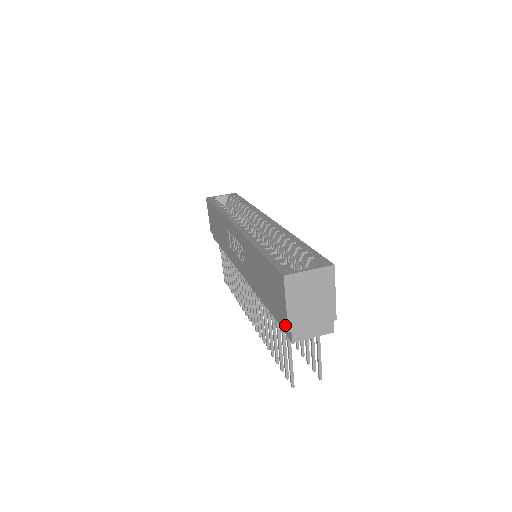
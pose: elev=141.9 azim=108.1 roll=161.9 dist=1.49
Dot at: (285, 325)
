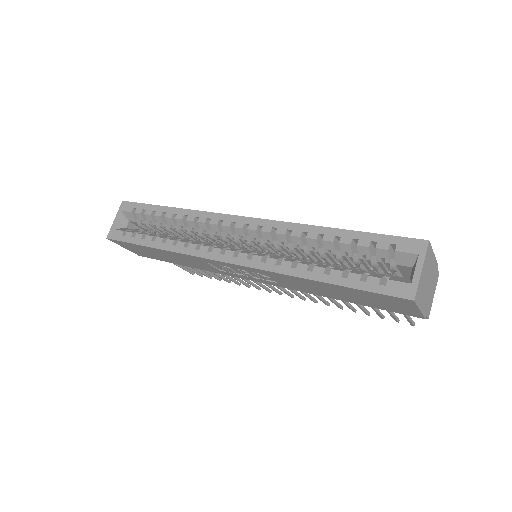
Dot at: (417, 317)
